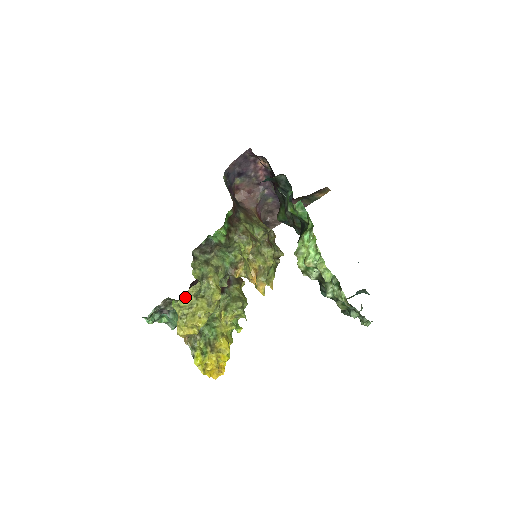
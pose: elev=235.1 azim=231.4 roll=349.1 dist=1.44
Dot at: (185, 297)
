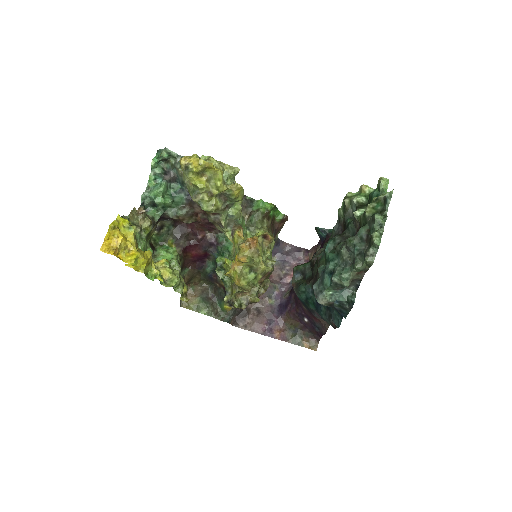
Dot at: (219, 162)
